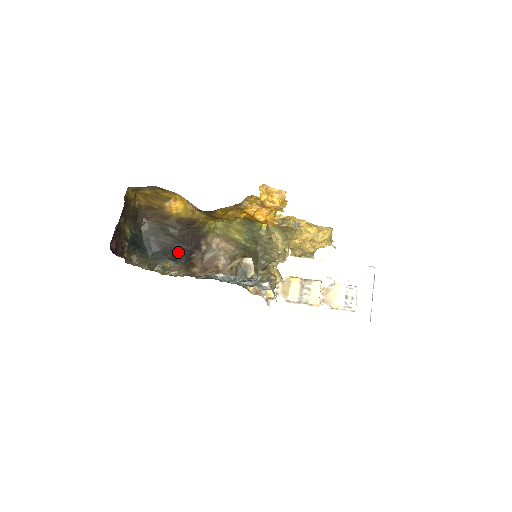
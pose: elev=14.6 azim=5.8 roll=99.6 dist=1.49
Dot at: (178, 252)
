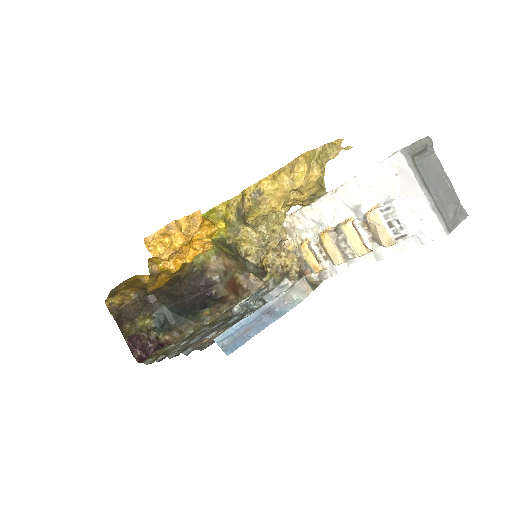
Dot at: (199, 301)
